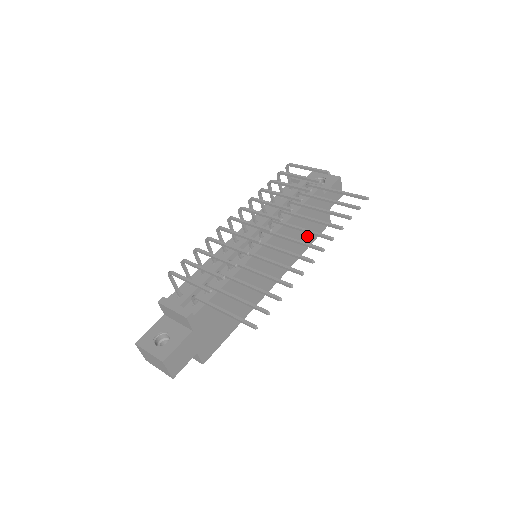
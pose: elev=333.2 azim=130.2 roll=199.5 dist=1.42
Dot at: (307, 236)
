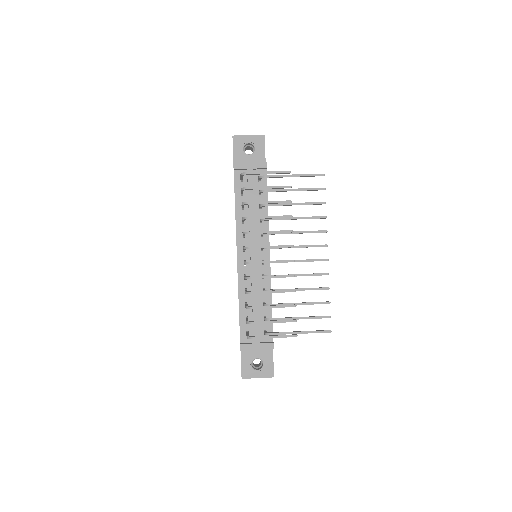
Dot at: occluded
